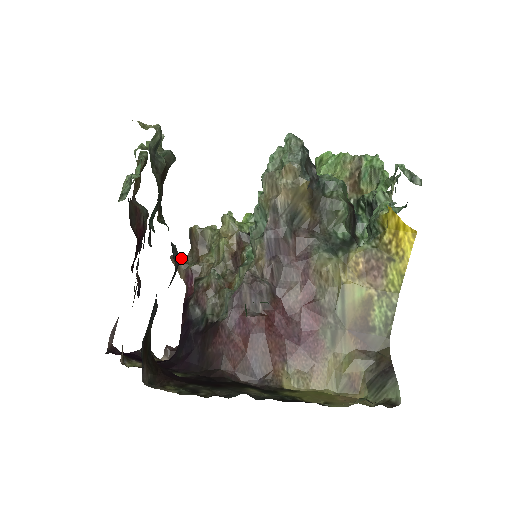
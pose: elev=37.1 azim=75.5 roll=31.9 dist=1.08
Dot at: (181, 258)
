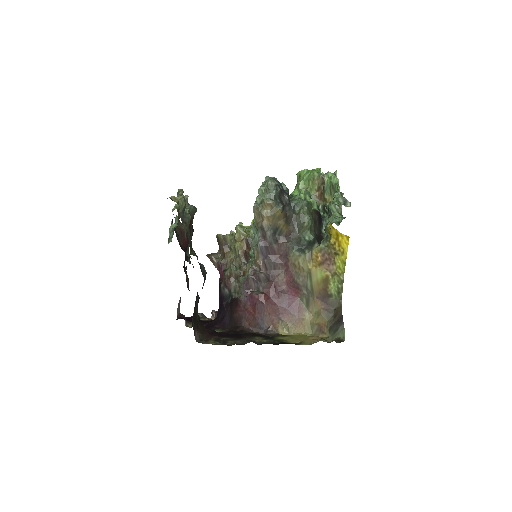
Dot at: (214, 256)
